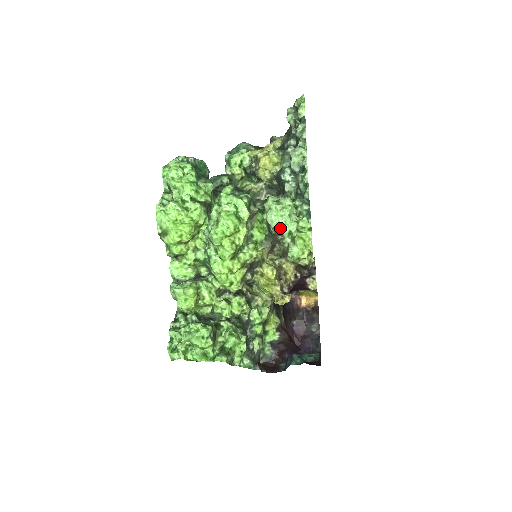
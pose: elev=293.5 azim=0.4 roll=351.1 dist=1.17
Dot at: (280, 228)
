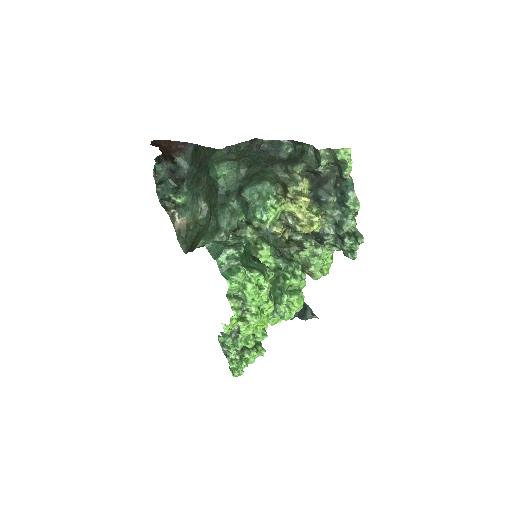
Dot at: (316, 271)
